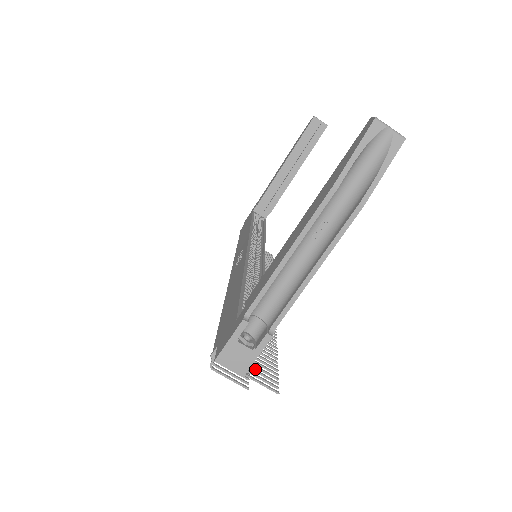
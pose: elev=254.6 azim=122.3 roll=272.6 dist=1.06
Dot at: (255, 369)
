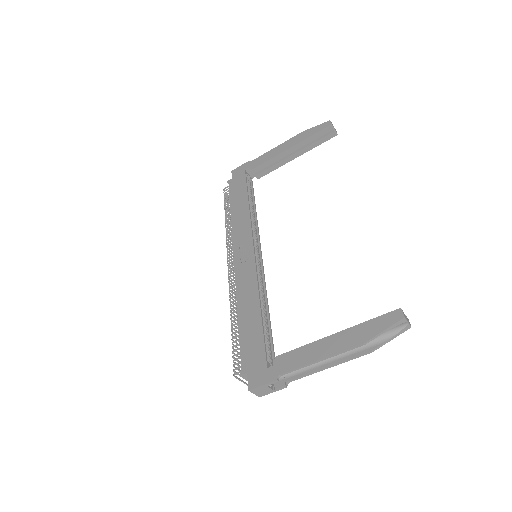
Dot at: occluded
